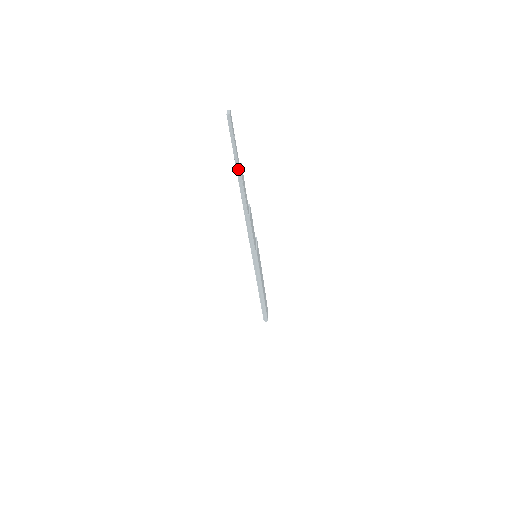
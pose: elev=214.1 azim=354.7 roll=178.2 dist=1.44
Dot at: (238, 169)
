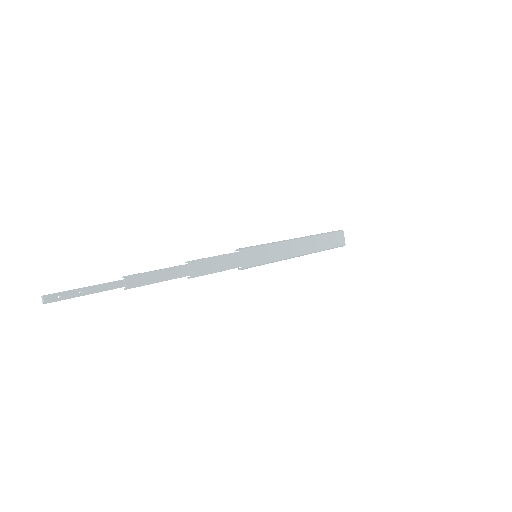
Dot at: (124, 286)
